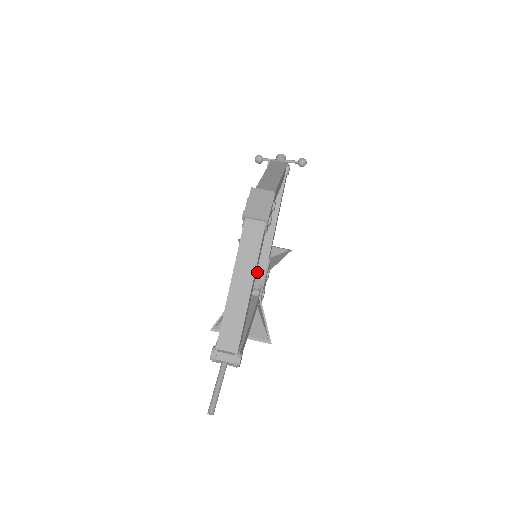
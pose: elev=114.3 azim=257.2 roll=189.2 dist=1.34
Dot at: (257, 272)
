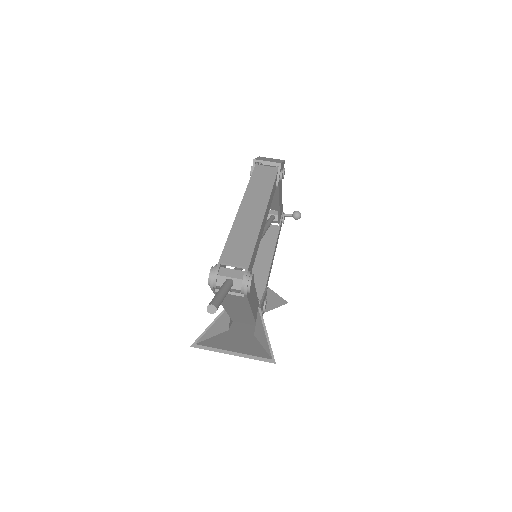
Dot at: occluded
